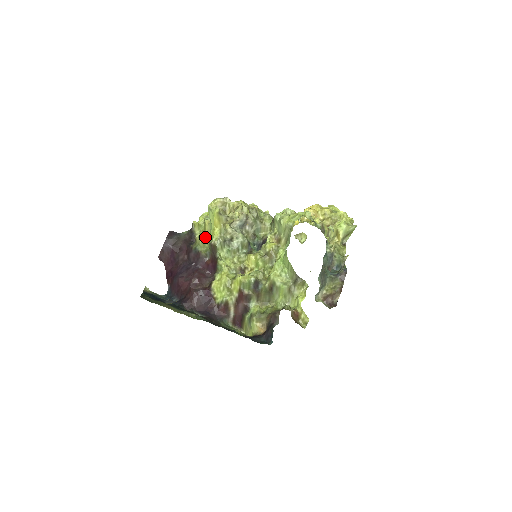
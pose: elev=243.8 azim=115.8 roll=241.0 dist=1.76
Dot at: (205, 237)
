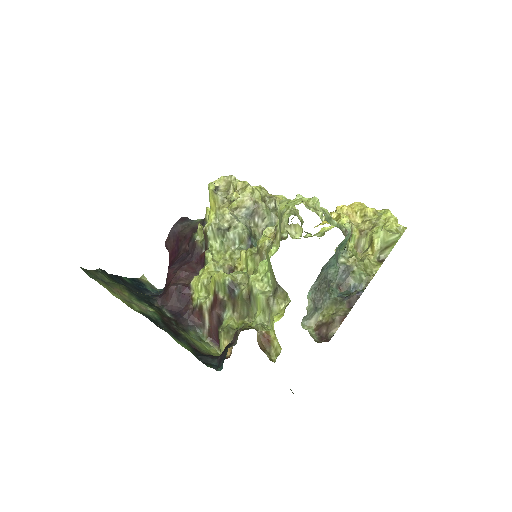
Dot at: occluded
